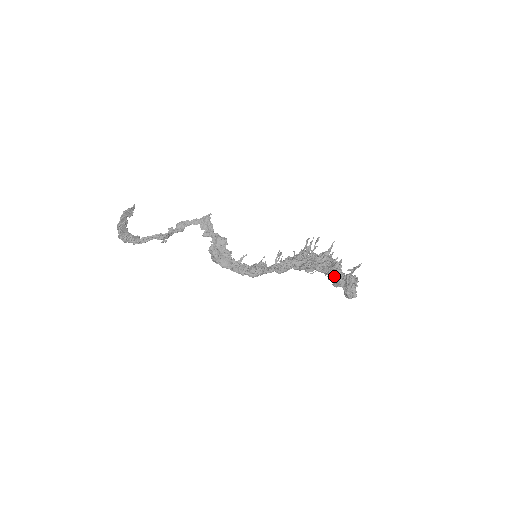
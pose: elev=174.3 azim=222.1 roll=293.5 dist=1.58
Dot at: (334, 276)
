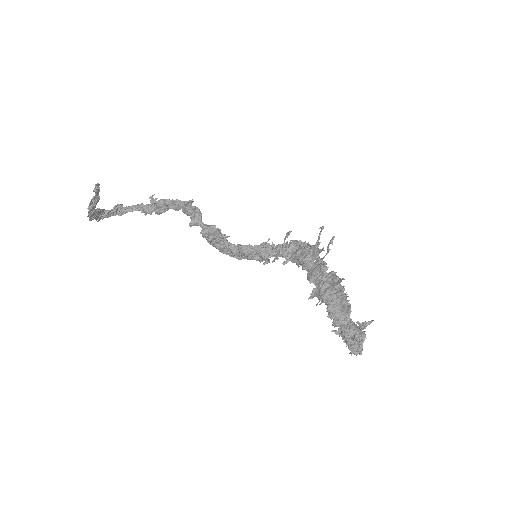
Dot at: (340, 321)
